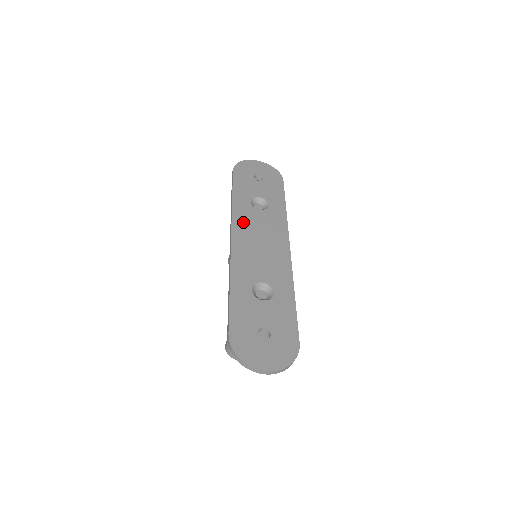
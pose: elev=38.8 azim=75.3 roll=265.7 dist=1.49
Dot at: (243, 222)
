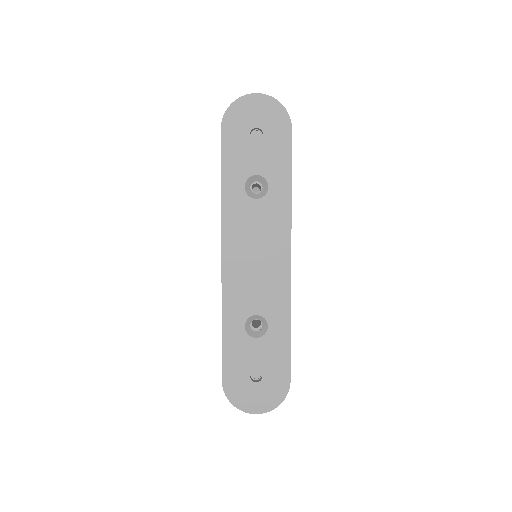
Dot at: (235, 228)
